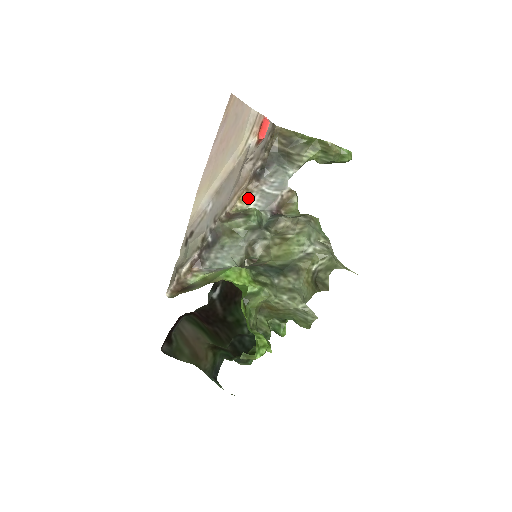
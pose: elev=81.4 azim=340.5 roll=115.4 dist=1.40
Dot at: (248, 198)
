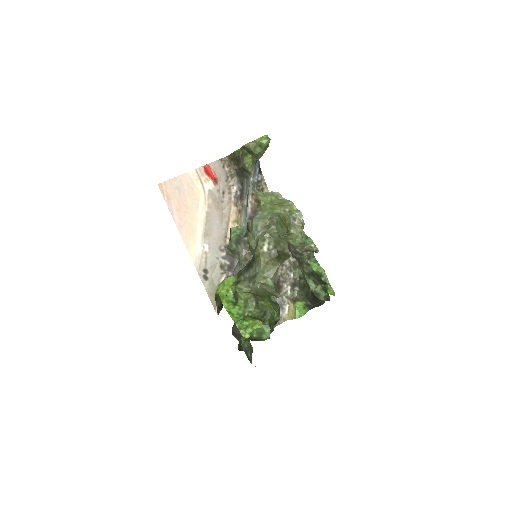
Dot at: (240, 217)
